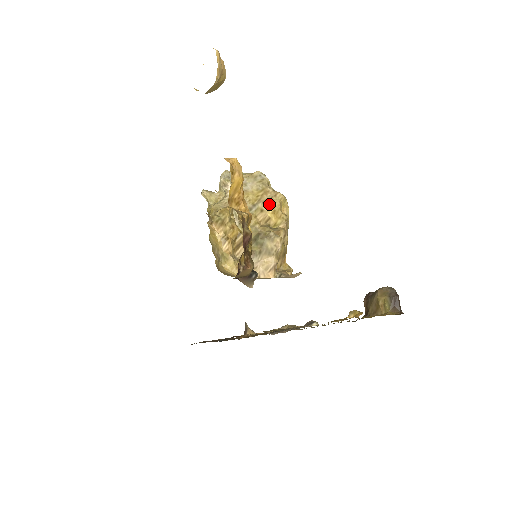
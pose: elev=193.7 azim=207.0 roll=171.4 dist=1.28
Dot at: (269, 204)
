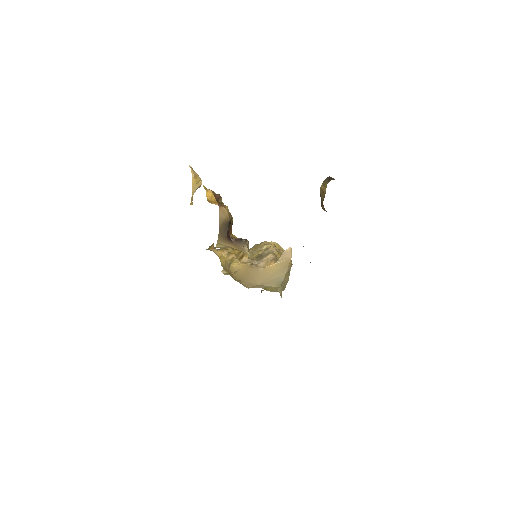
Dot at: (265, 246)
